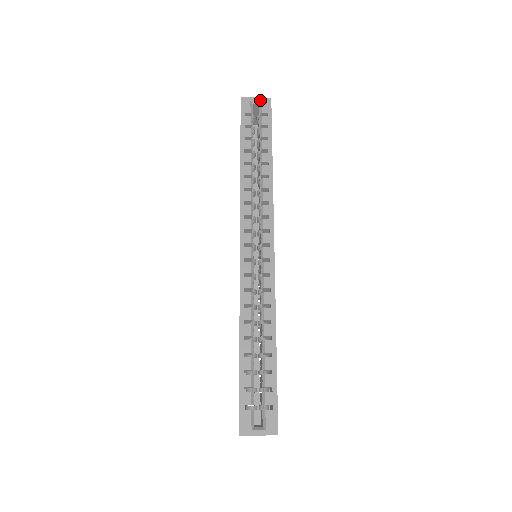
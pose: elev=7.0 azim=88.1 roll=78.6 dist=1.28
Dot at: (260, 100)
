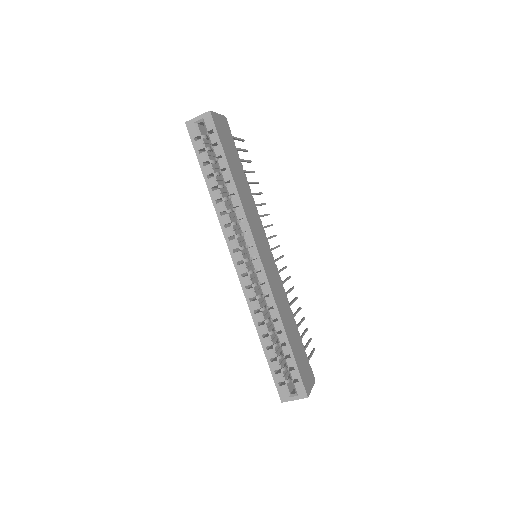
Dot at: (201, 118)
